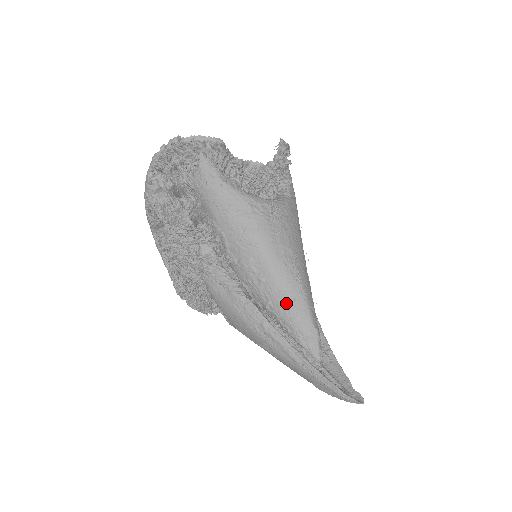
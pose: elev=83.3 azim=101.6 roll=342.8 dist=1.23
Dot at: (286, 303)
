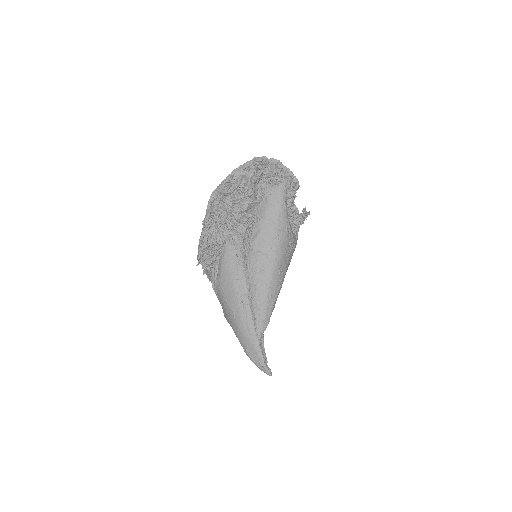
Dot at: (266, 294)
